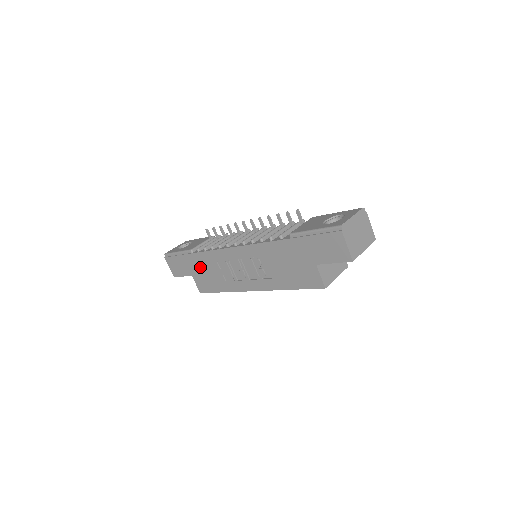
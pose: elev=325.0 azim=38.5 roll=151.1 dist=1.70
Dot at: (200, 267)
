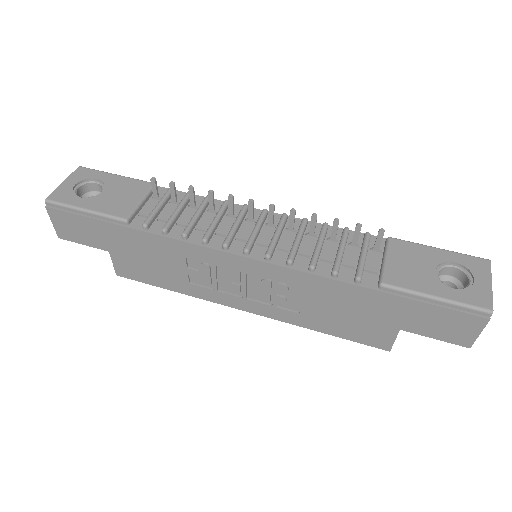
Dot at: (138, 249)
